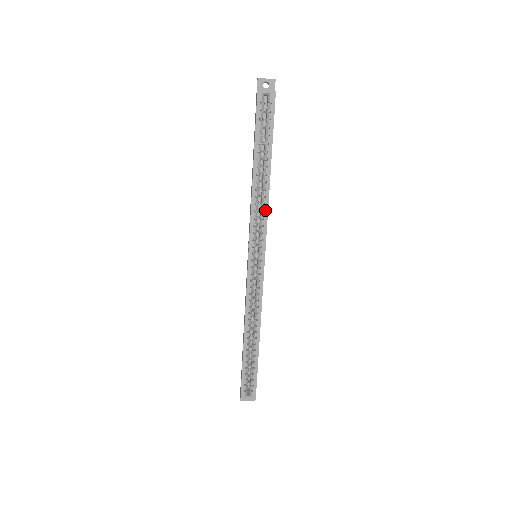
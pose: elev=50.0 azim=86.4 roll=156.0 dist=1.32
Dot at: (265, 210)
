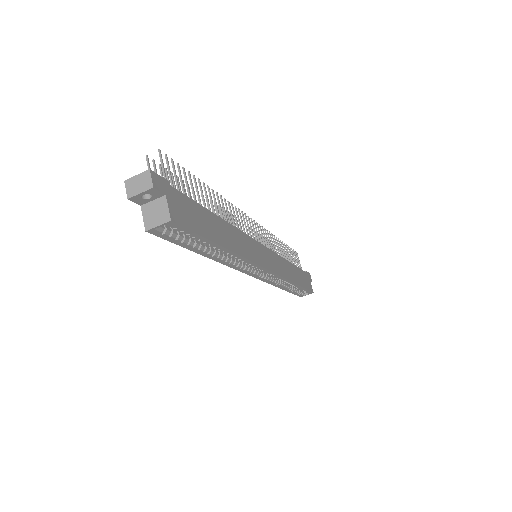
Dot at: (243, 260)
